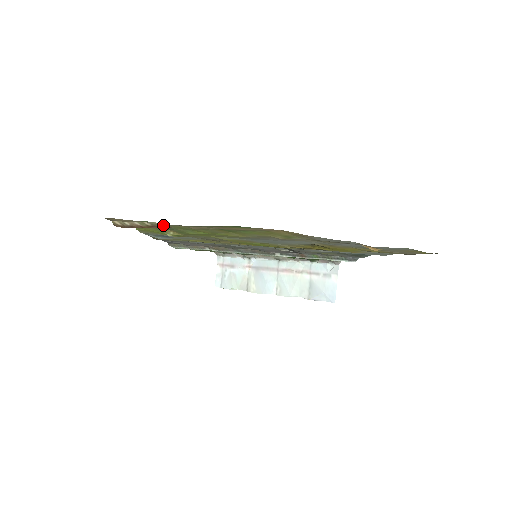
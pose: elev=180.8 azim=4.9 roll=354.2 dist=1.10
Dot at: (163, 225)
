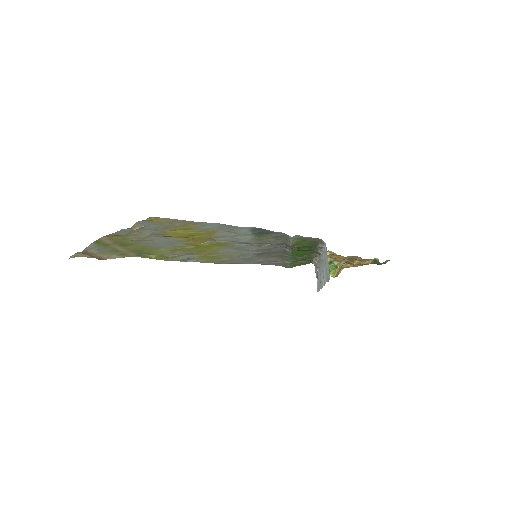
Dot at: (81, 252)
